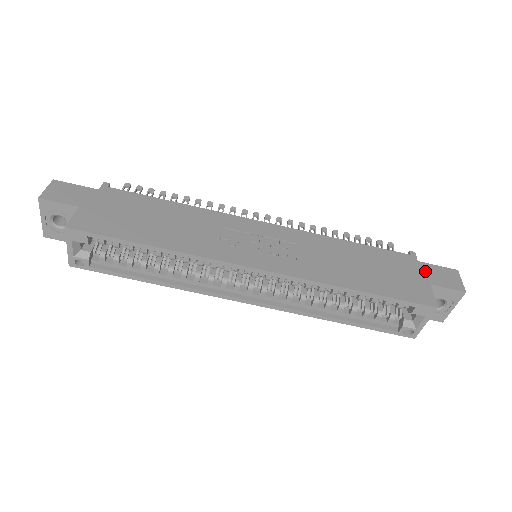
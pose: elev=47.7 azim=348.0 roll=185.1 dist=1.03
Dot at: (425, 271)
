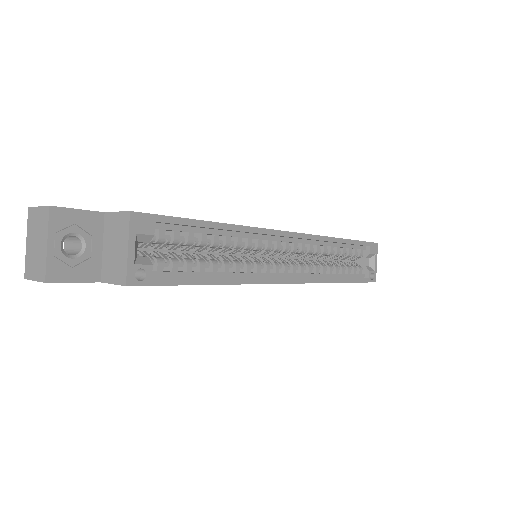
Dot at: occluded
